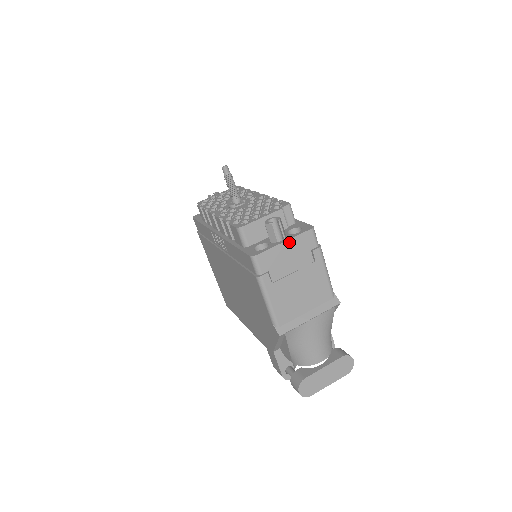
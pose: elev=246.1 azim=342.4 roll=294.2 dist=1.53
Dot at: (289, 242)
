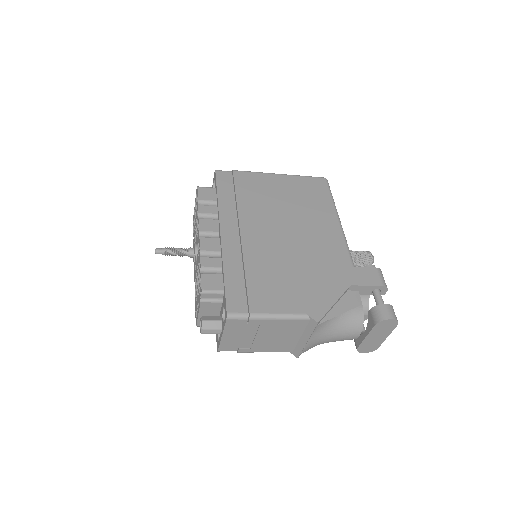
Dot at: (225, 334)
